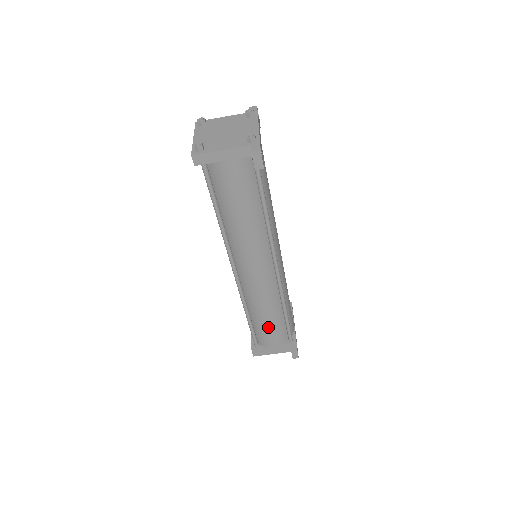
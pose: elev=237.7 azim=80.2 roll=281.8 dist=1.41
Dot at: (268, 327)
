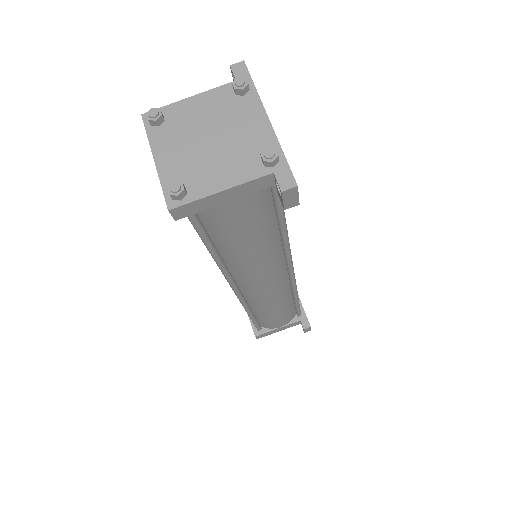
Dot at: (276, 317)
